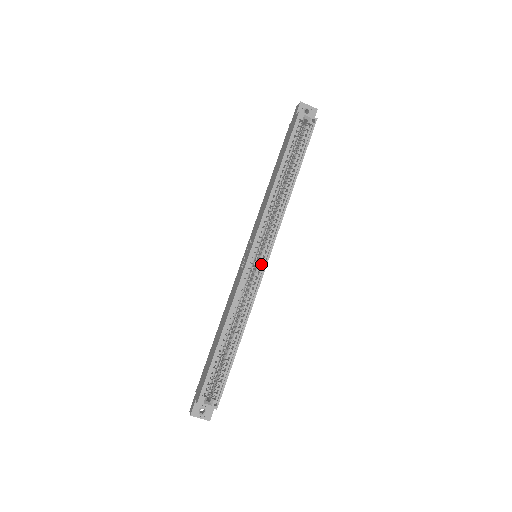
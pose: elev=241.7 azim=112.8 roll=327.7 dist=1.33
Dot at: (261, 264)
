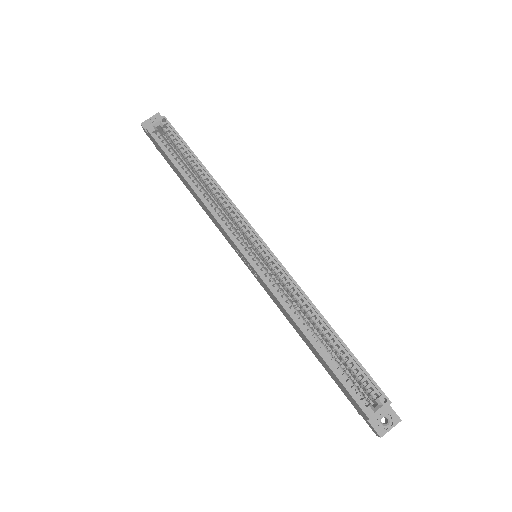
Dot at: (265, 254)
